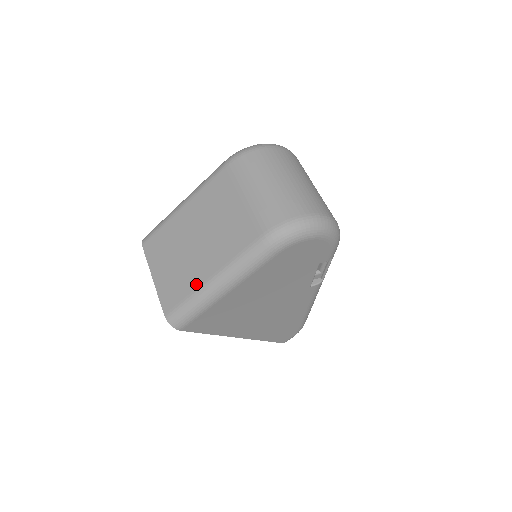
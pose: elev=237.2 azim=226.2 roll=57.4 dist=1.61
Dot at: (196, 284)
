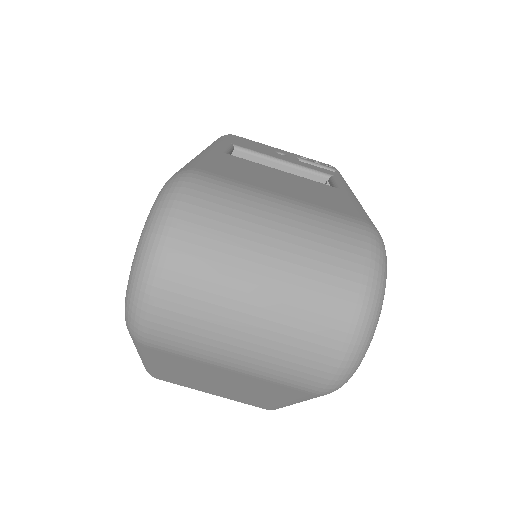
Dot at: (274, 404)
